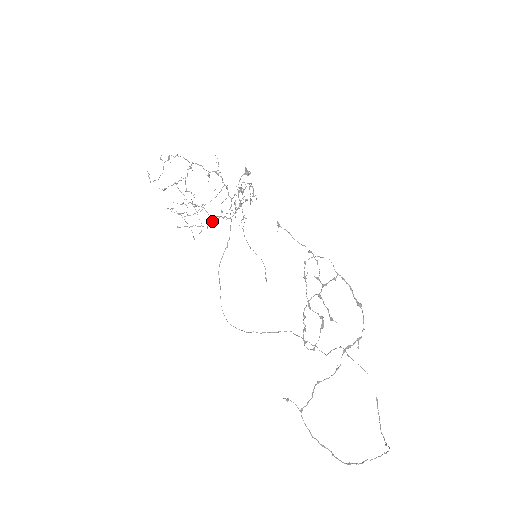
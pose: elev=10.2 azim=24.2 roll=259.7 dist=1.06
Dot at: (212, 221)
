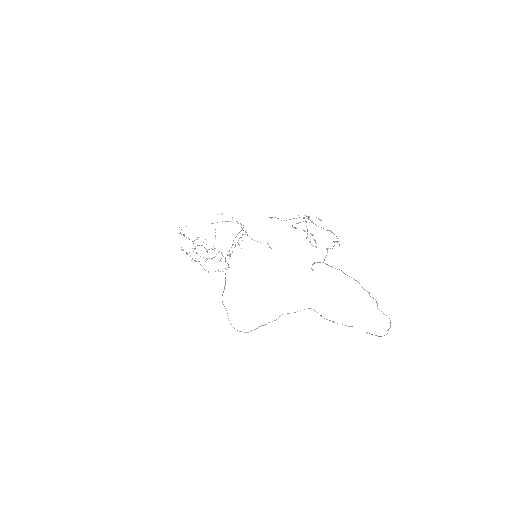
Dot at: occluded
